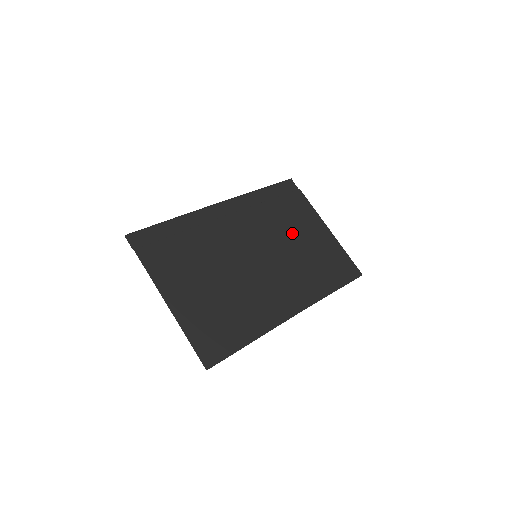
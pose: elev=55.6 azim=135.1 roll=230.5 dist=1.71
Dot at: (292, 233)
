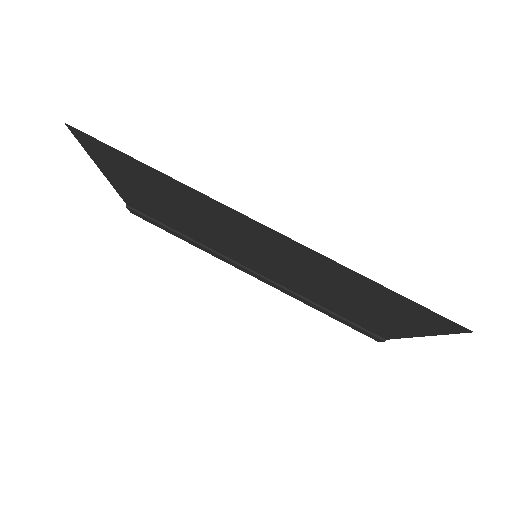
Dot at: (337, 300)
